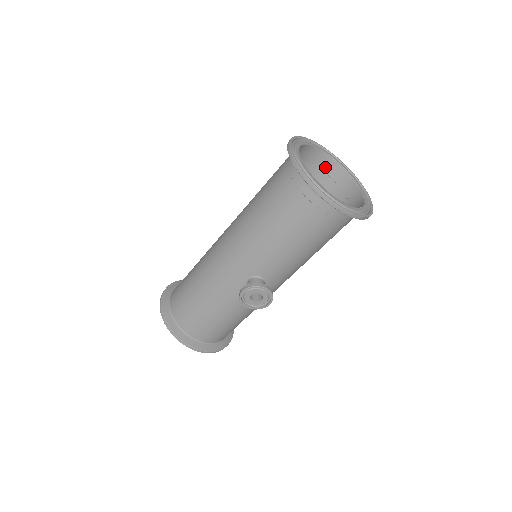
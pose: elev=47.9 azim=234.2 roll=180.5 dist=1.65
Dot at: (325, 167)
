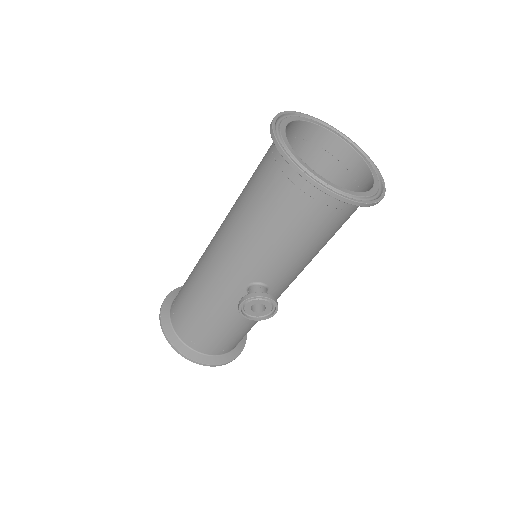
Dot at: (323, 143)
